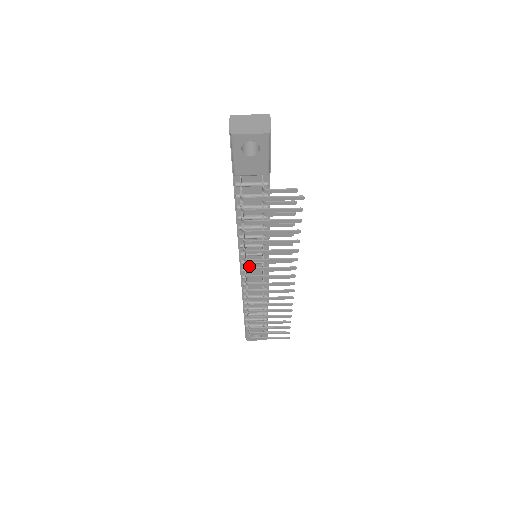
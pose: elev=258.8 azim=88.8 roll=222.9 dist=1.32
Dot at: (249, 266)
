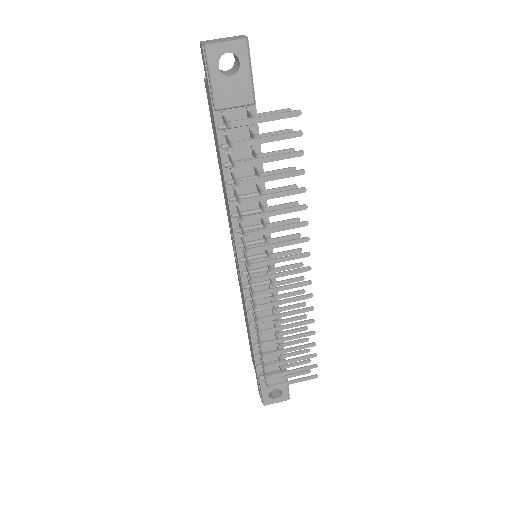
Dot at: occluded
